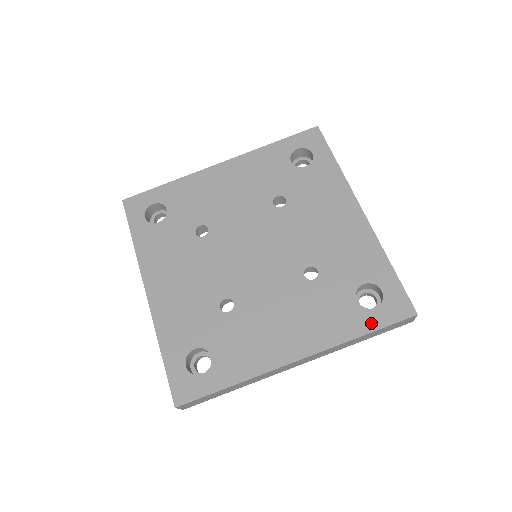
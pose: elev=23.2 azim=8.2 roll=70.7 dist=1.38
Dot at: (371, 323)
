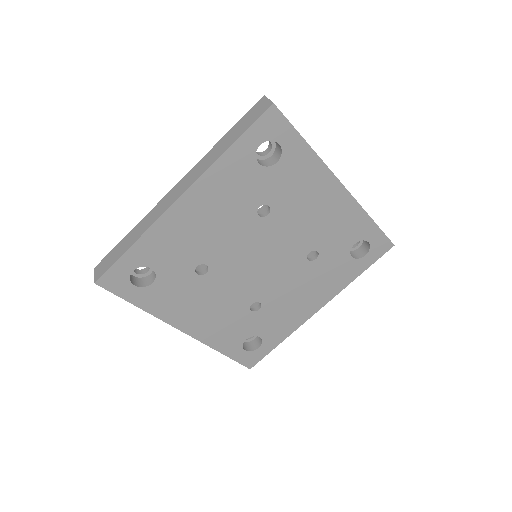
Dot at: (364, 266)
